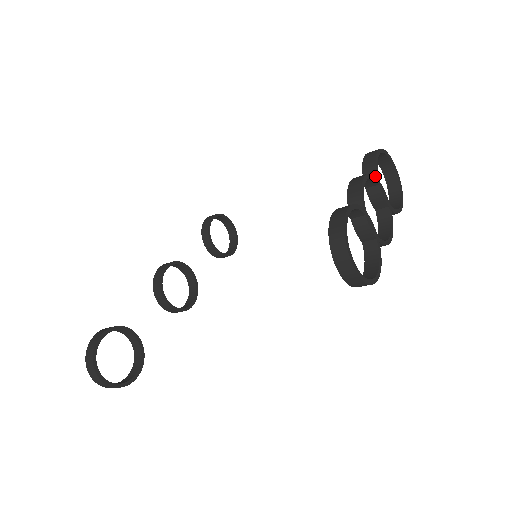
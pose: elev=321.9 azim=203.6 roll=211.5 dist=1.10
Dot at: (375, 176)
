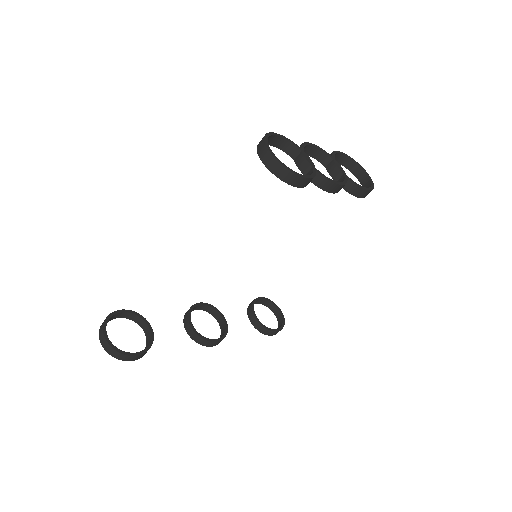
Dot at: (329, 154)
